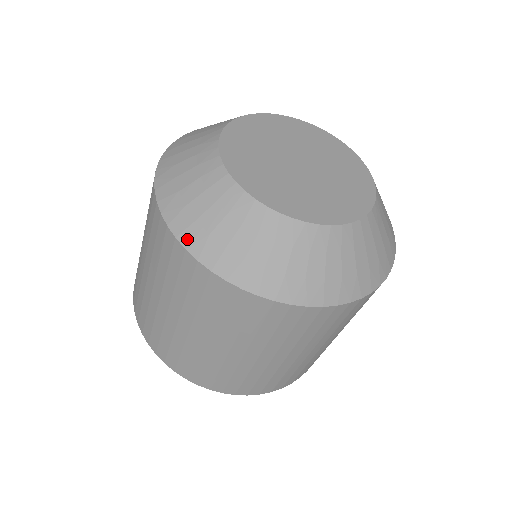
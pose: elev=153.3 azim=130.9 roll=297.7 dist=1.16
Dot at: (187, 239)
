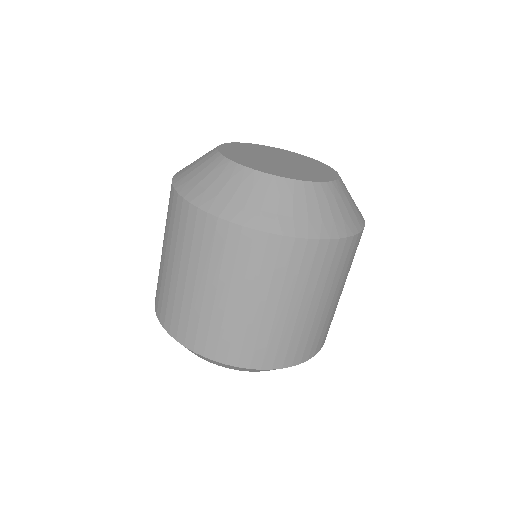
Dot at: (178, 184)
